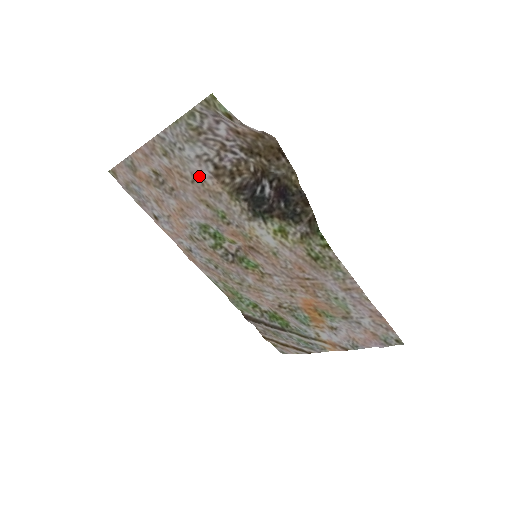
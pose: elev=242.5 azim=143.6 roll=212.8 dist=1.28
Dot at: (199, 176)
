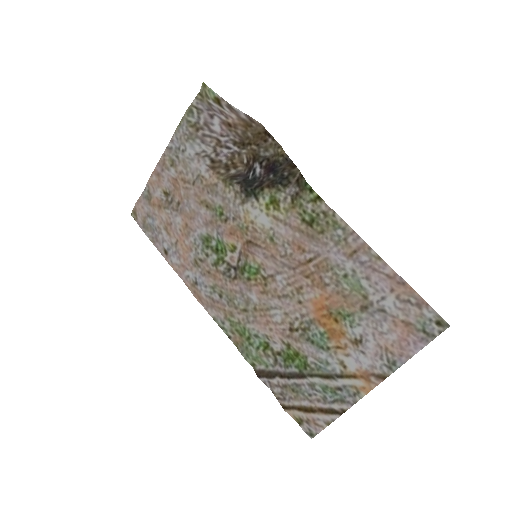
Dot at: (198, 174)
